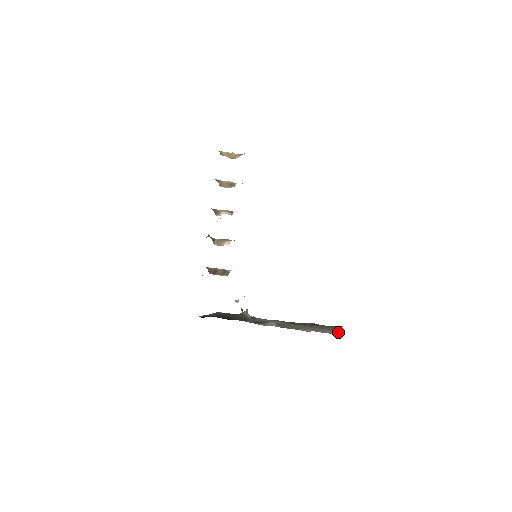
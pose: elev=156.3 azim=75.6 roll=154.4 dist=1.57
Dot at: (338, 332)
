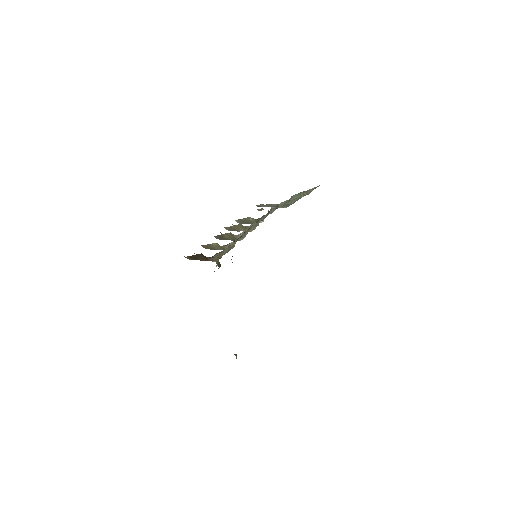
Dot at: occluded
